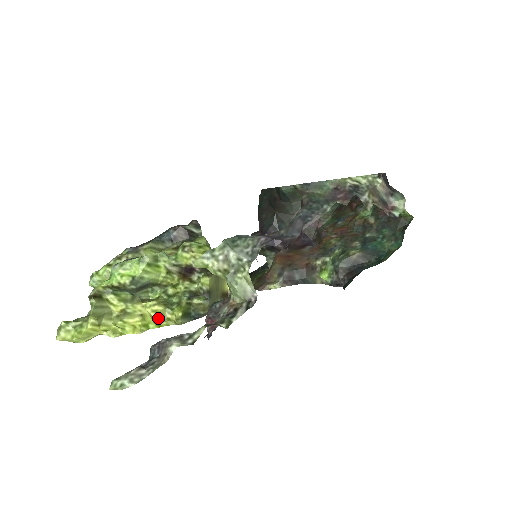
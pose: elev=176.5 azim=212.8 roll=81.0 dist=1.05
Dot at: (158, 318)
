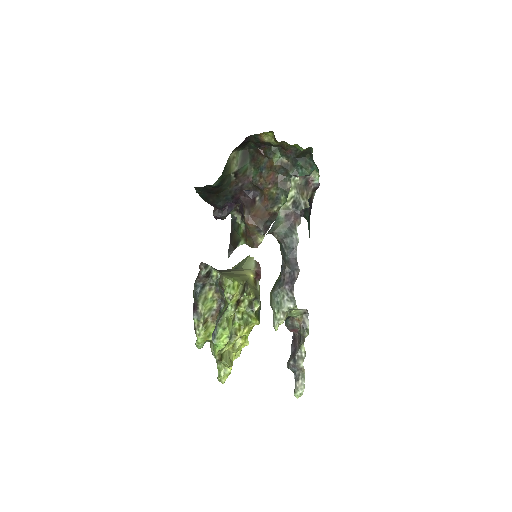
Dot at: (249, 332)
